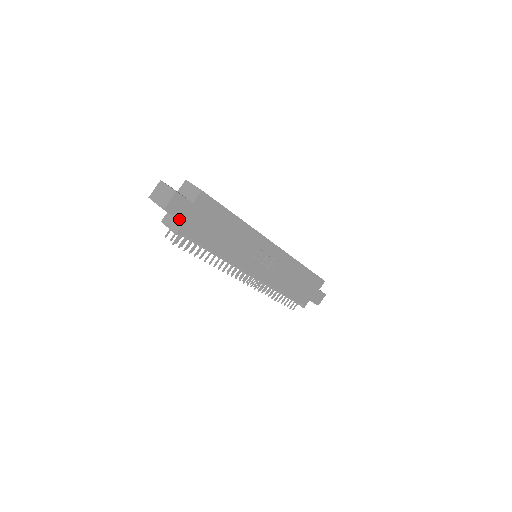
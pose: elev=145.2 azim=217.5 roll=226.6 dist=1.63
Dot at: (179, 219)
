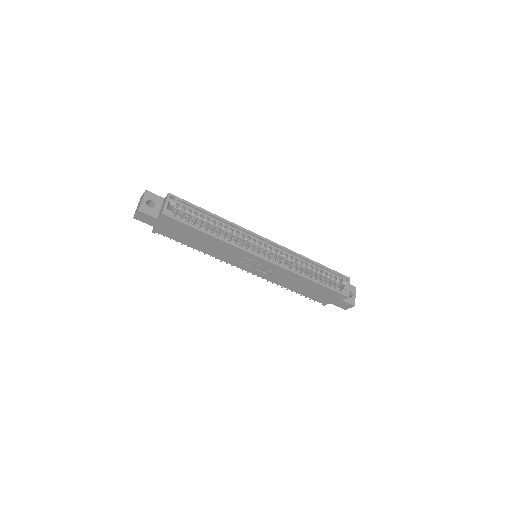
Dot at: (150, 225)
